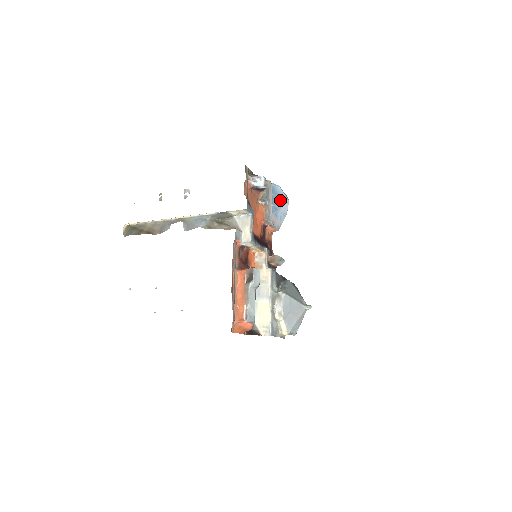
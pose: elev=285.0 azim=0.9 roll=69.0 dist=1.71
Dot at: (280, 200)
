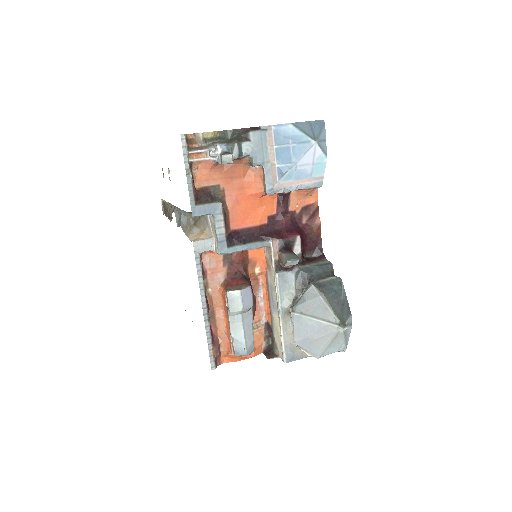
Dot at: (294, 149)
